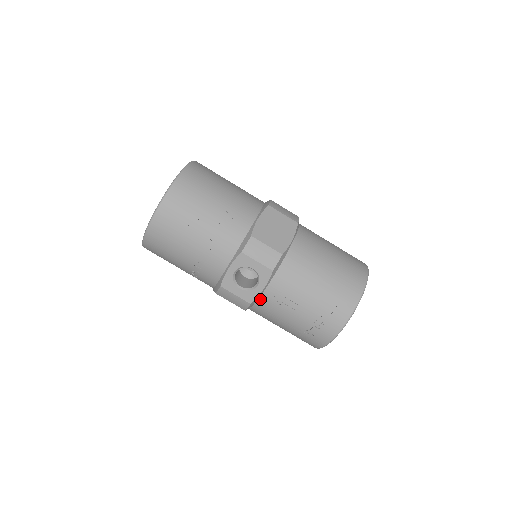
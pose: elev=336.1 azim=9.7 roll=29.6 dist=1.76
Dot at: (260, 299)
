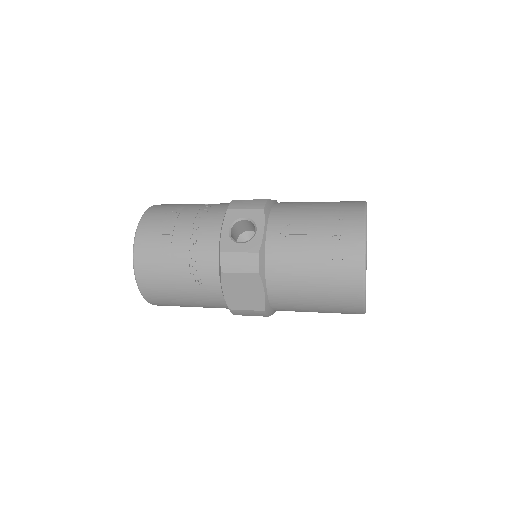
Dot at: (267, 247)
